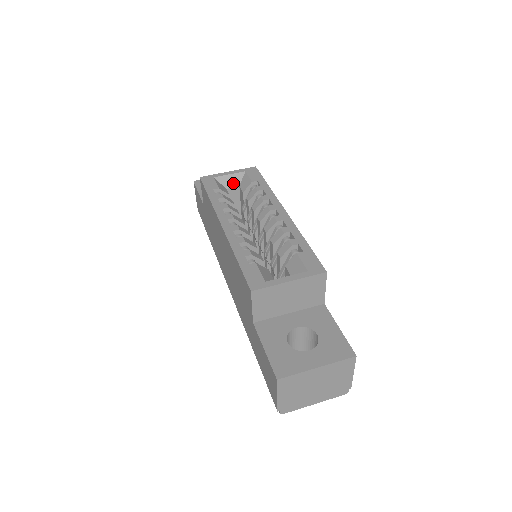
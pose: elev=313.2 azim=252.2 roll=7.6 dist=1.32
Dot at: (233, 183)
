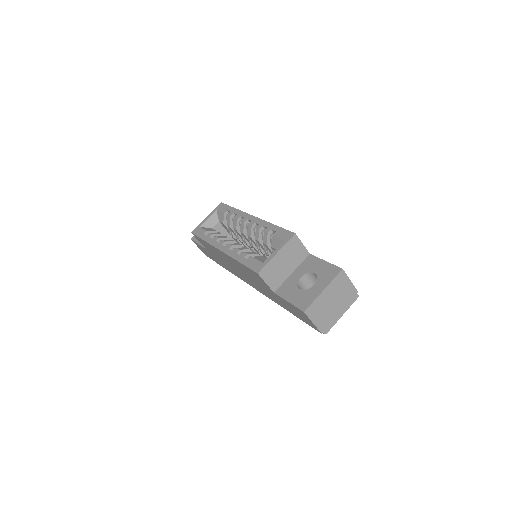
Dot at: (214, 222)
